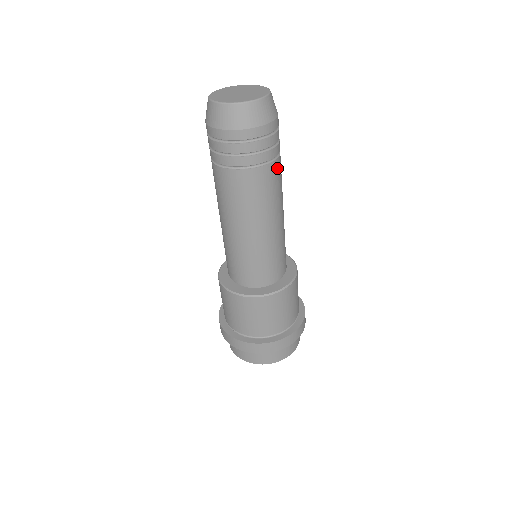
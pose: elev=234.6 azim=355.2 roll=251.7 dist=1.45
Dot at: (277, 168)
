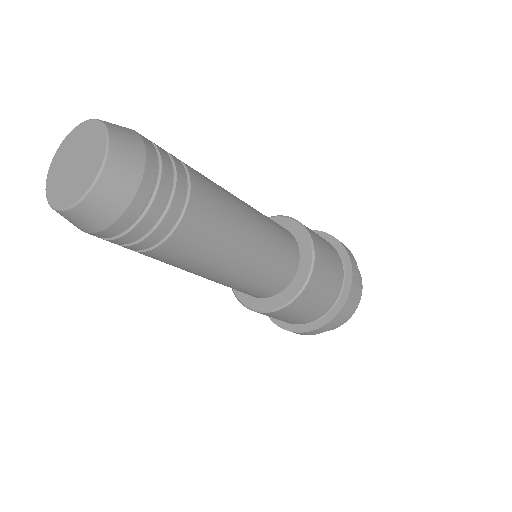
Dot at: (164, 253)
